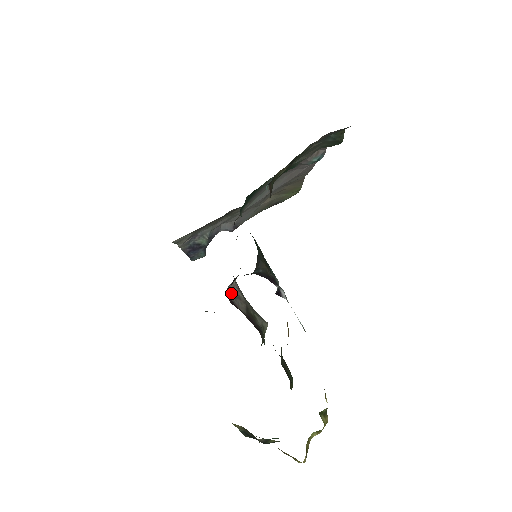
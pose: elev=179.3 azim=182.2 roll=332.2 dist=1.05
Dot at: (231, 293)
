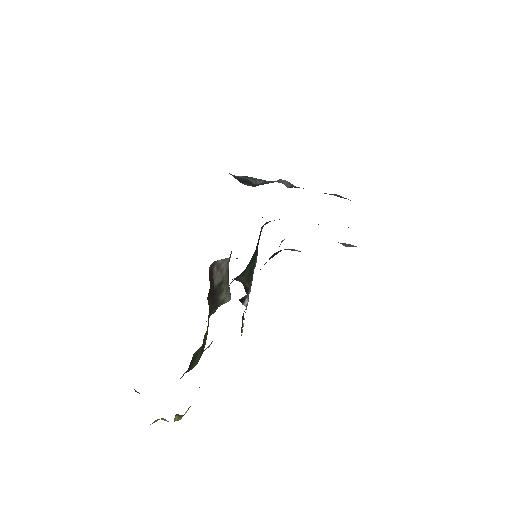
Dot at: (218, 264)
